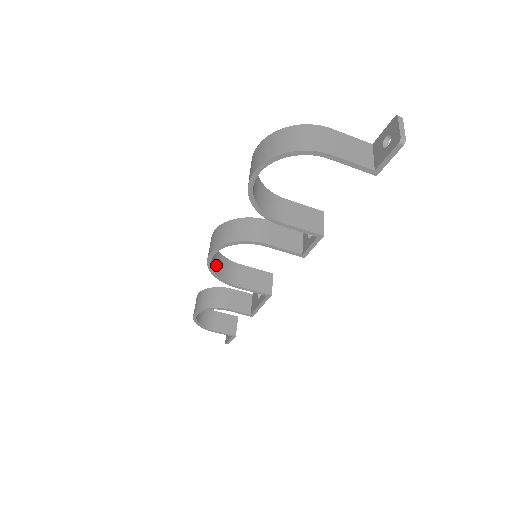
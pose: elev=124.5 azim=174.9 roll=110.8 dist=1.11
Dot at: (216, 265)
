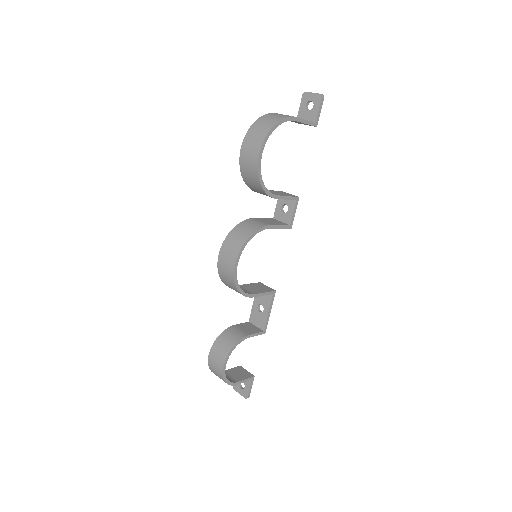
Dot at: occluded
